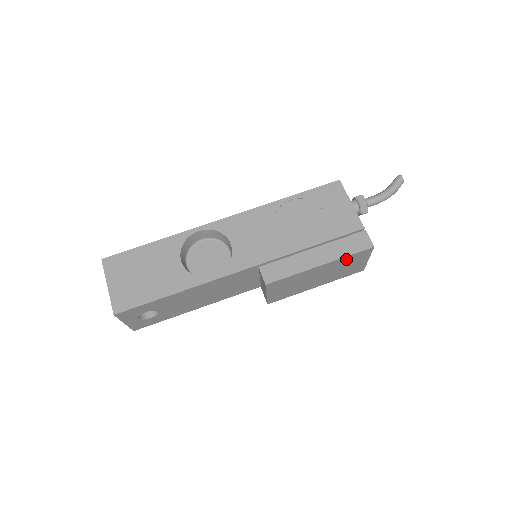
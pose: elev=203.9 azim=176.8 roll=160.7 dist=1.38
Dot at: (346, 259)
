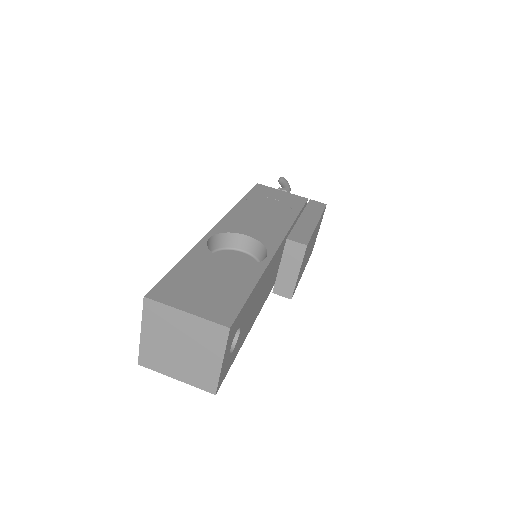
Dot at: (320, 219)
